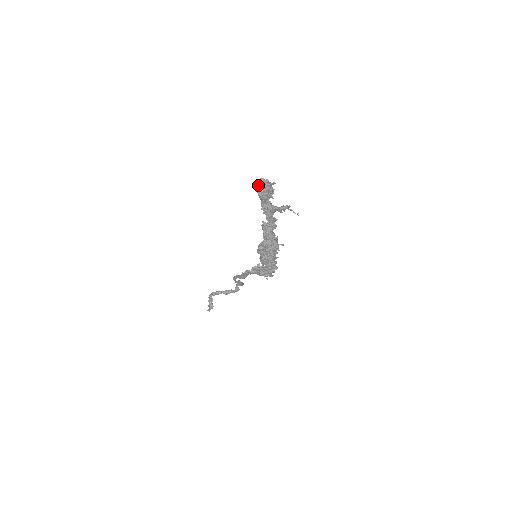
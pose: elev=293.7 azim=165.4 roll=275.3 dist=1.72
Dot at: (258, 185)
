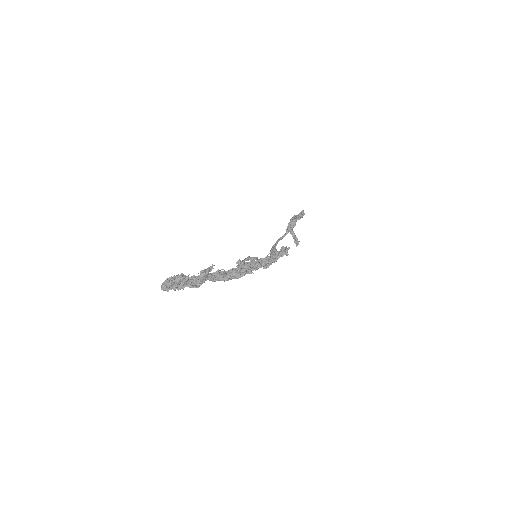
Dot at: (167, 290)
